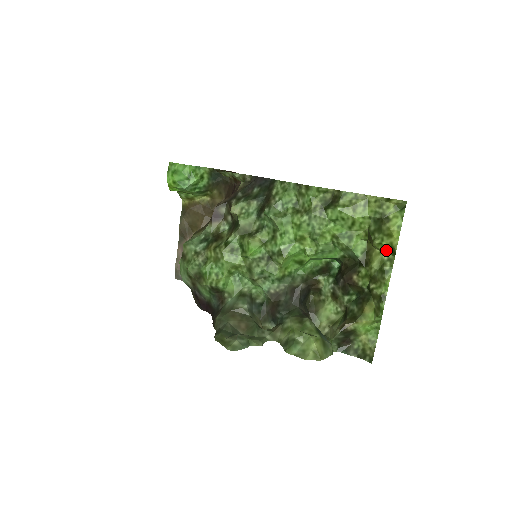
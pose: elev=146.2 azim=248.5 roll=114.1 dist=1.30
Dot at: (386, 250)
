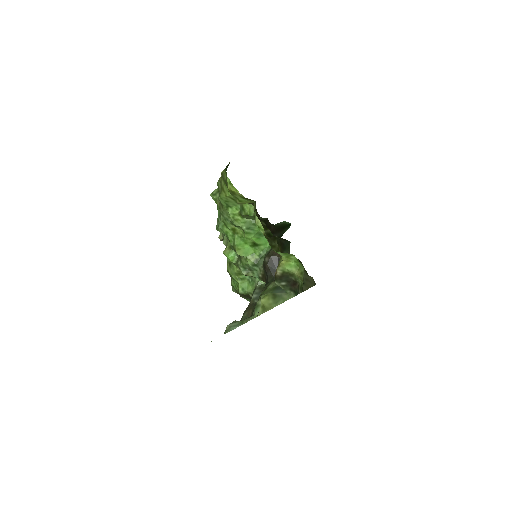
Dot at: (250, 201)
